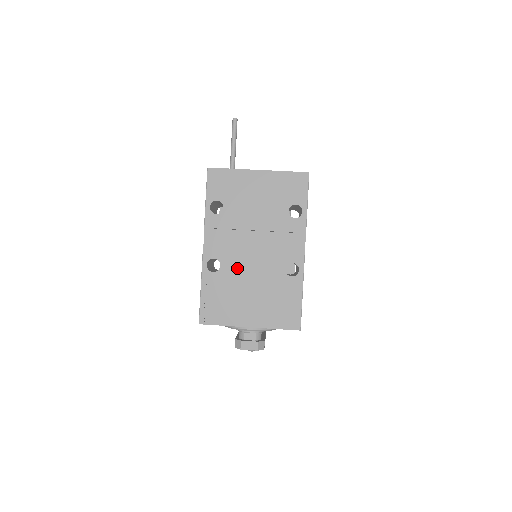
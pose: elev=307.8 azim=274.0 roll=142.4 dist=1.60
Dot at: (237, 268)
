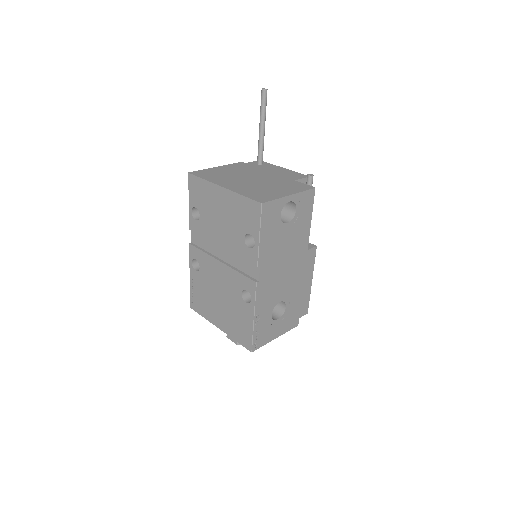
Dot at: (210, 275)
